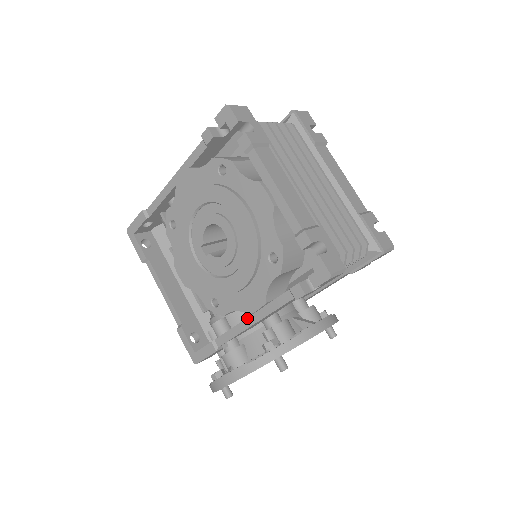
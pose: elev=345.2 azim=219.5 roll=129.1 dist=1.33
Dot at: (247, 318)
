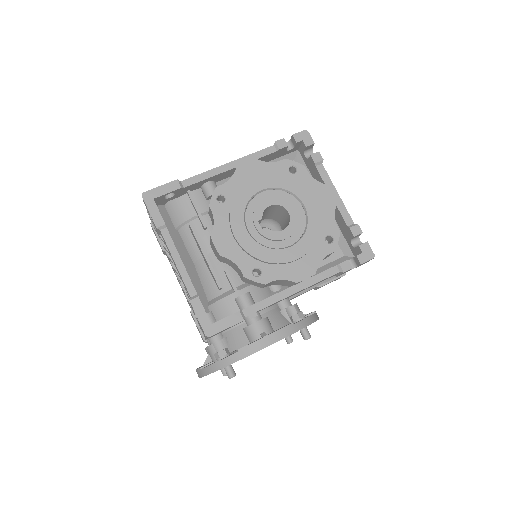
Dot at: (289, 288)
